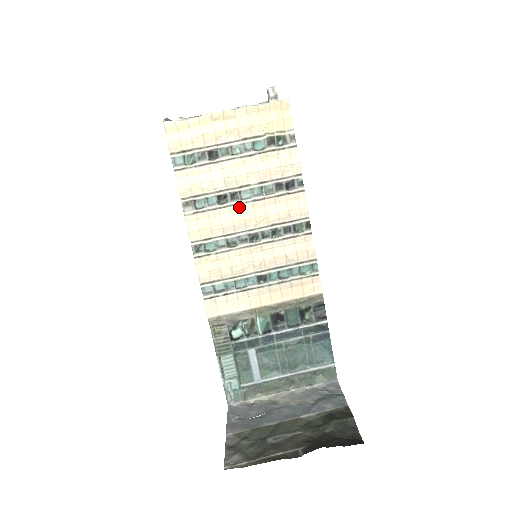
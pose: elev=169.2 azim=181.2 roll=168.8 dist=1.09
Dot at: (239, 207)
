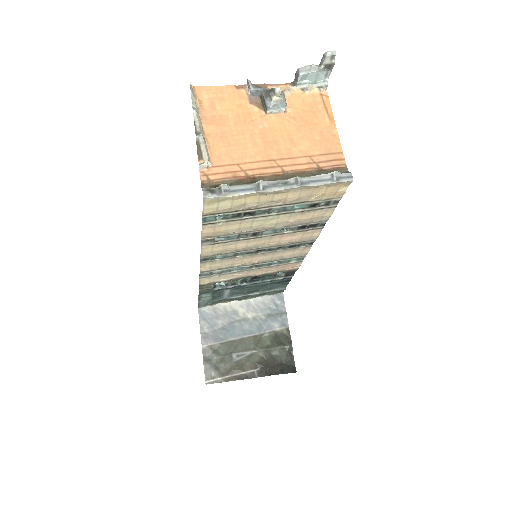
Dot at: (257, 239)
